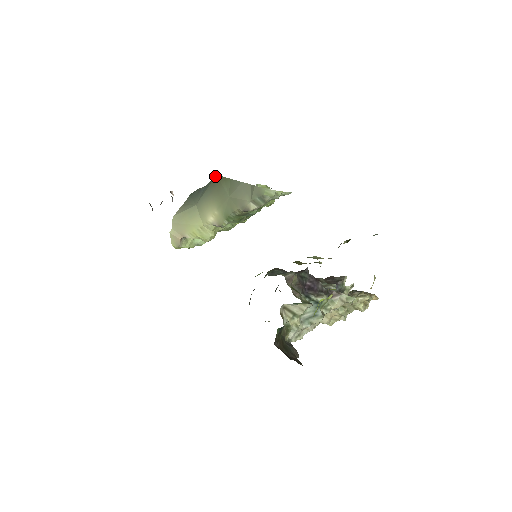
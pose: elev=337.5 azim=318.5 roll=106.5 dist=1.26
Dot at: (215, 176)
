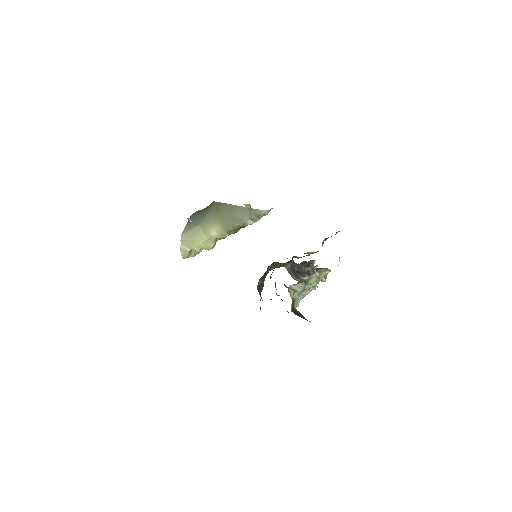
Dot at: (214, 202)
